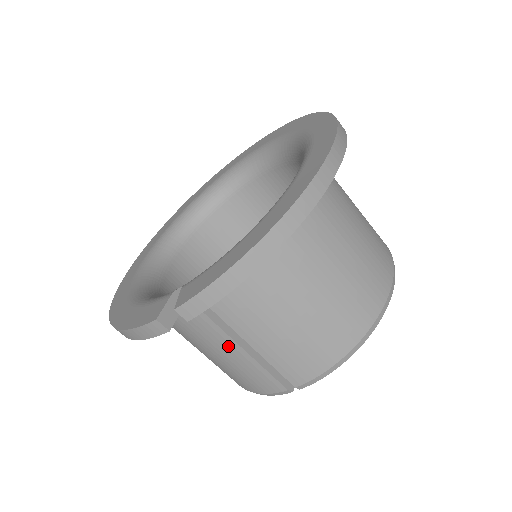
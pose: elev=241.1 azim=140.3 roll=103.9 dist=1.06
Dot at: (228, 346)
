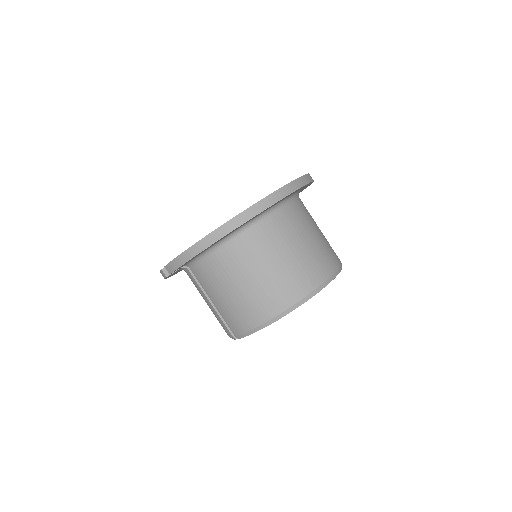
Dot at: (205, 298)
